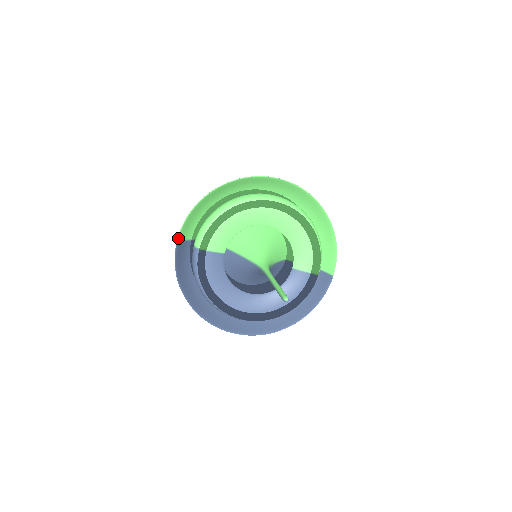
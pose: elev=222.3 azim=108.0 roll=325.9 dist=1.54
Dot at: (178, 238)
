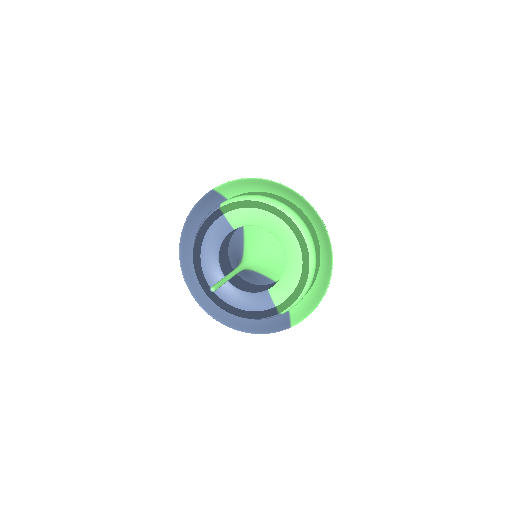
Dot at: (216, 187)
